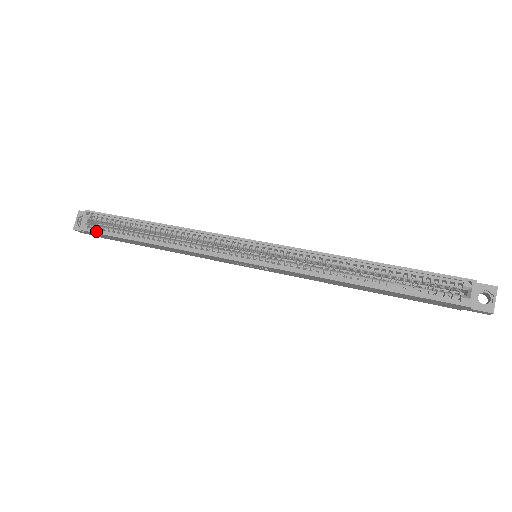
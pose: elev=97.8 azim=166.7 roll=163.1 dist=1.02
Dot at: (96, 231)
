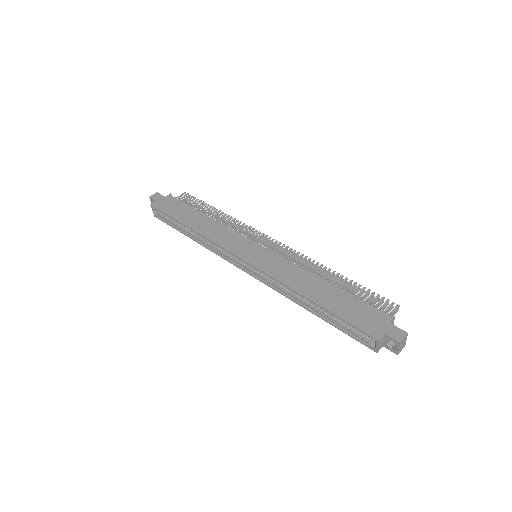
Dot at: (163, 221)
